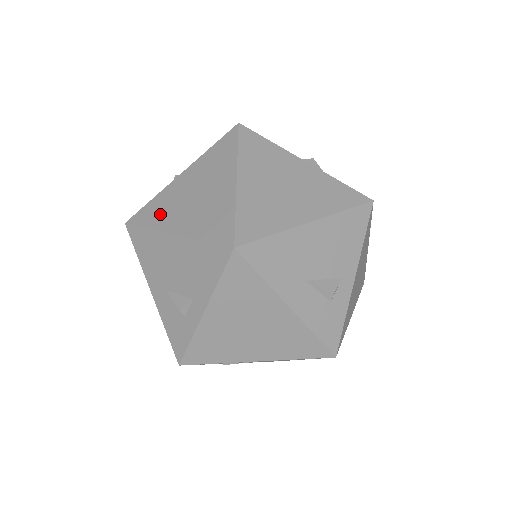
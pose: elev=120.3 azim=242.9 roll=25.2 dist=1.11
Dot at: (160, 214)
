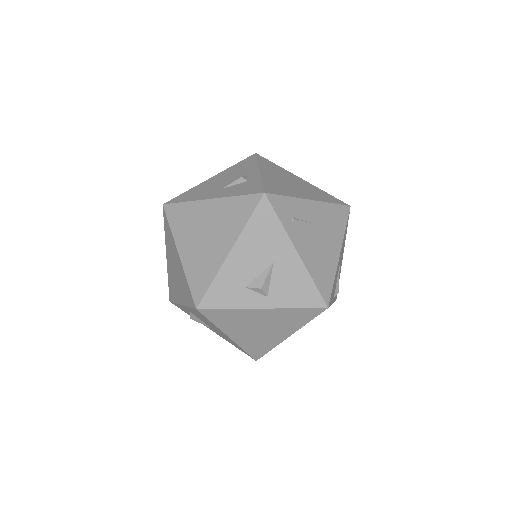
Dot at: occluded
